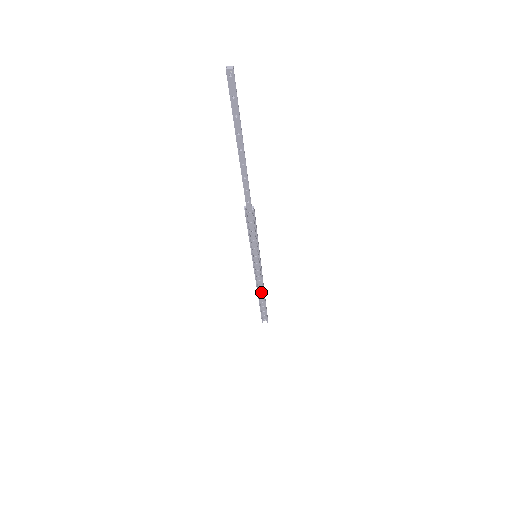
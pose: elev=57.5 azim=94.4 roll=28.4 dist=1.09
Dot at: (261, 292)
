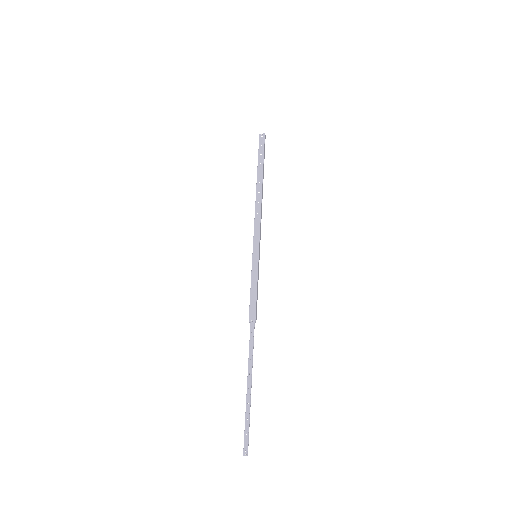
Dot at: occluded
